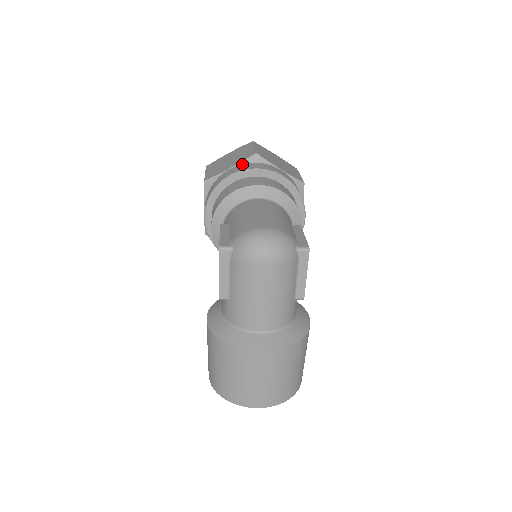
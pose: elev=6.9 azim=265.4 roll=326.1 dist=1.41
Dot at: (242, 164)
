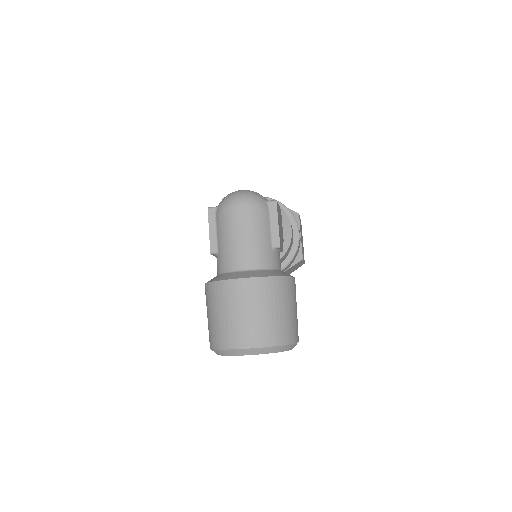
Dot at: occluded
